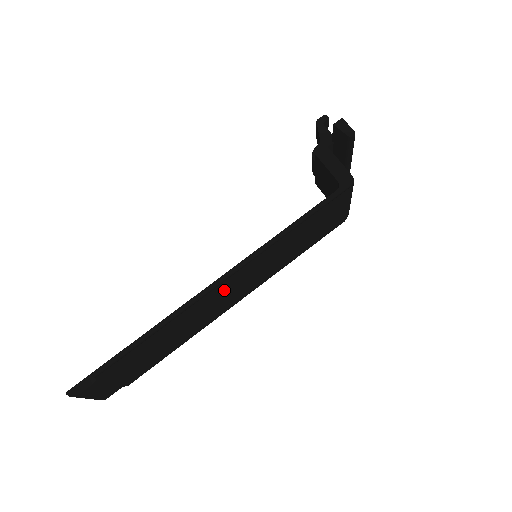
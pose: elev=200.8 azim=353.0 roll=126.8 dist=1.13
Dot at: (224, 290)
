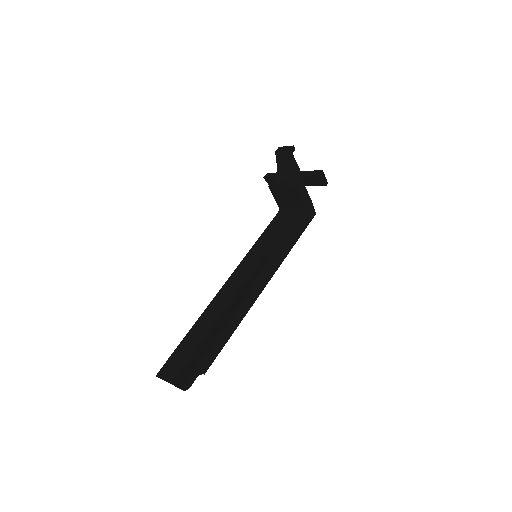
Dot at: occluded
